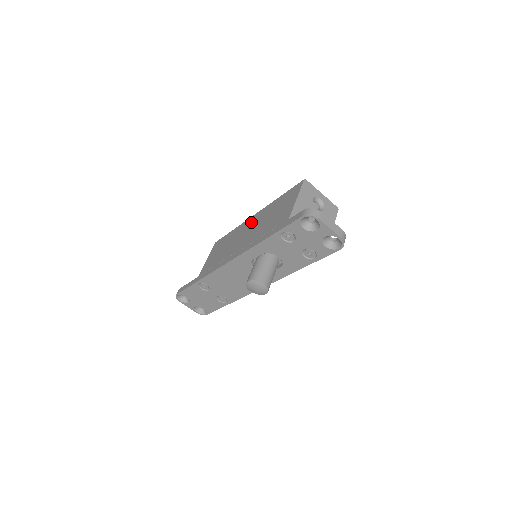
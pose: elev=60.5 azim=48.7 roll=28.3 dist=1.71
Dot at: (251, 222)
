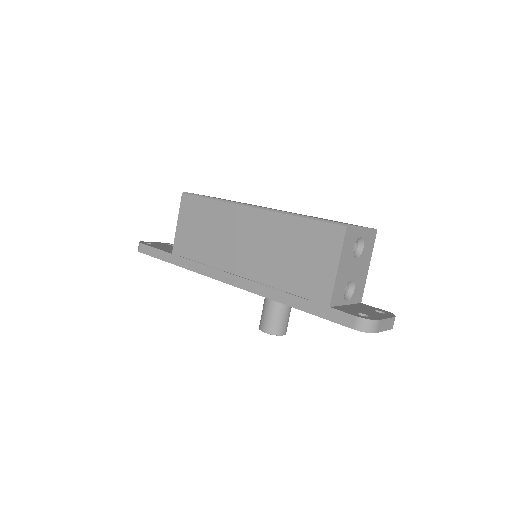
Dot at: (250, 224)
